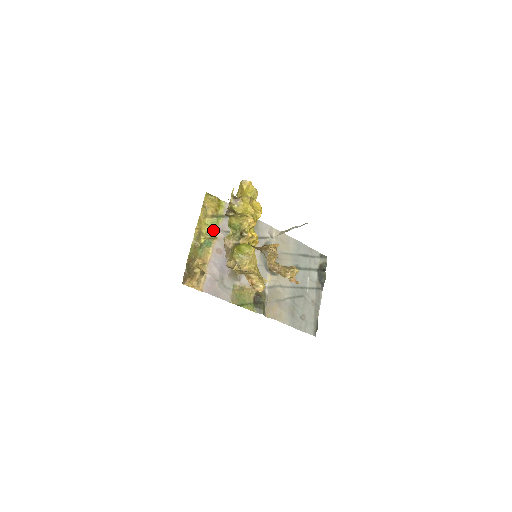
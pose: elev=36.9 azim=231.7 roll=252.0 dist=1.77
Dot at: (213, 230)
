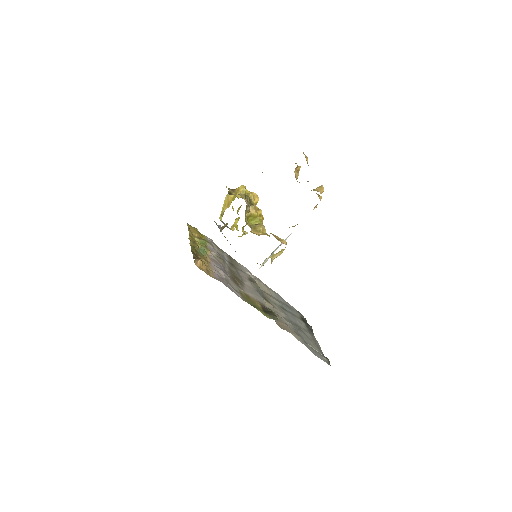
Dot at: occluded
